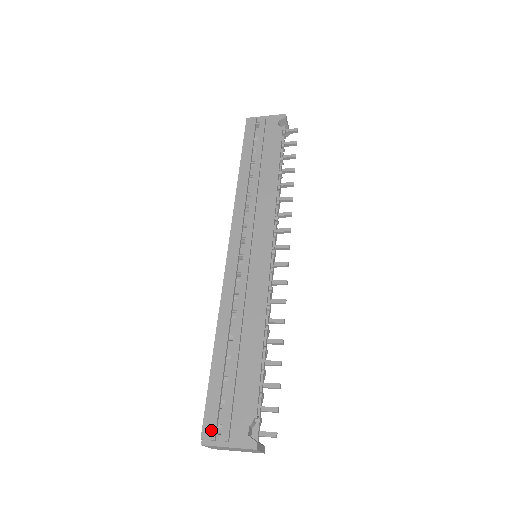
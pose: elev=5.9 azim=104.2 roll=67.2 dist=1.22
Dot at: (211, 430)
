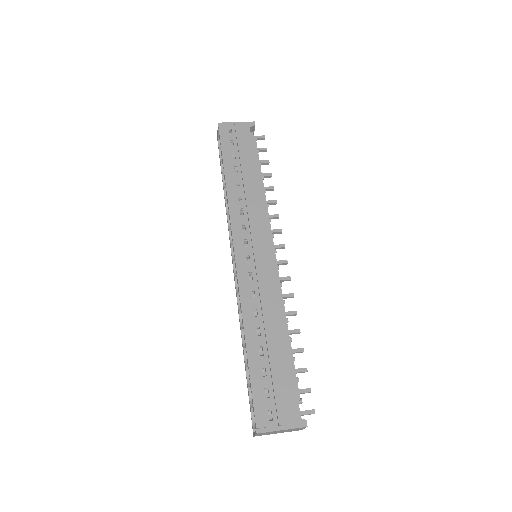
Dot at: (264, 418)
